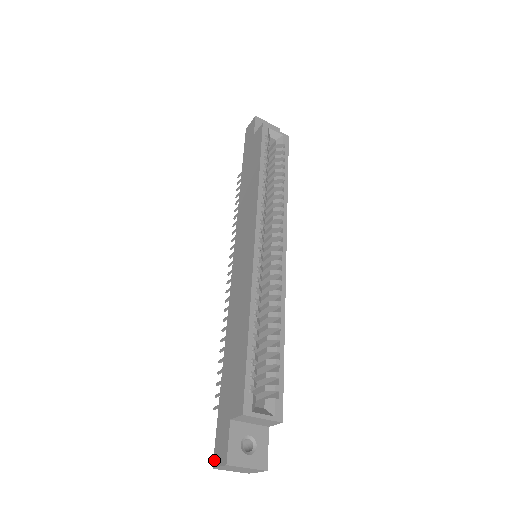
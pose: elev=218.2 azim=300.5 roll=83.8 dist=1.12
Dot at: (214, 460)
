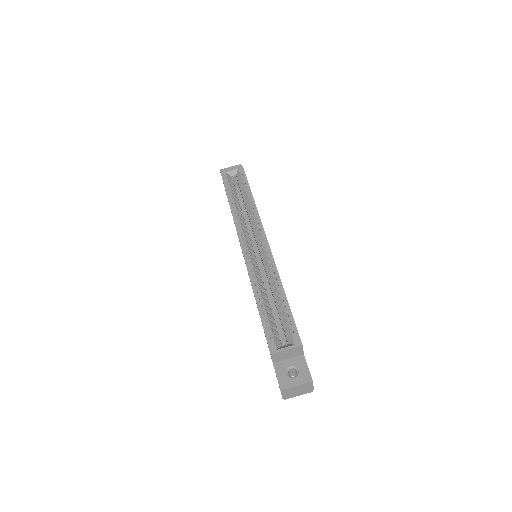
Dot at: occluded
